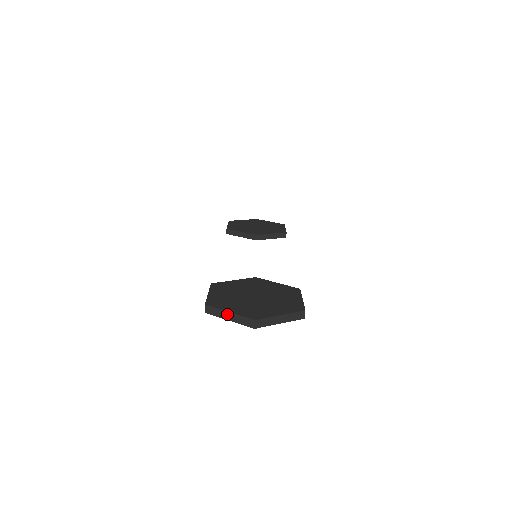
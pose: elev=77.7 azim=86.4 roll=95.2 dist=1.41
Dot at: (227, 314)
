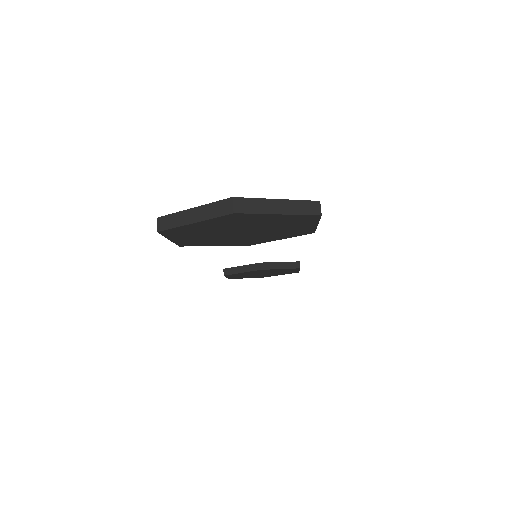
Dot at: (189, 213)
